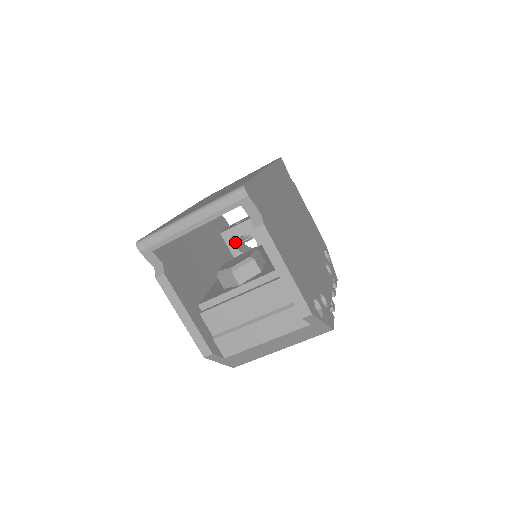
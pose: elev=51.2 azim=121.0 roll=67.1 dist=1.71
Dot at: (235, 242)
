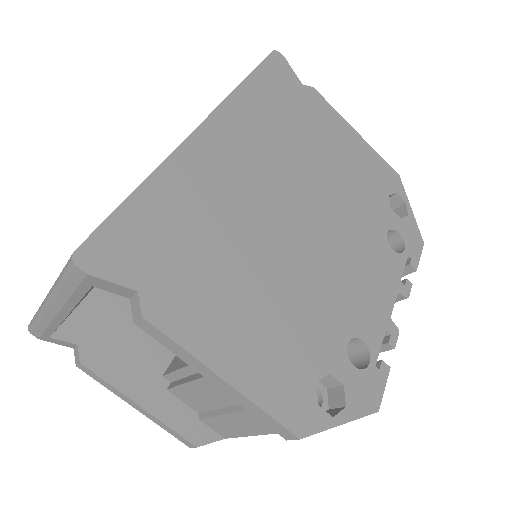
Dot at: occluded
